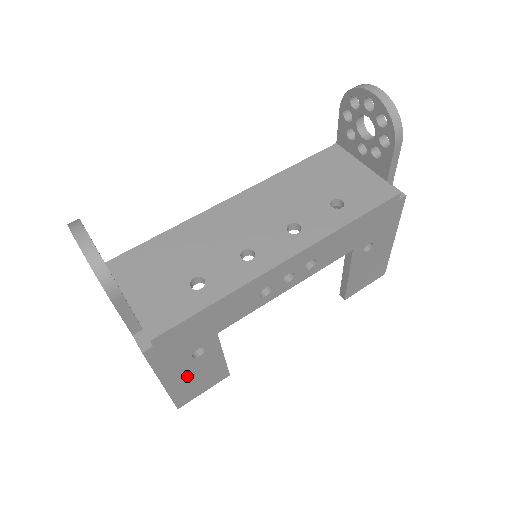
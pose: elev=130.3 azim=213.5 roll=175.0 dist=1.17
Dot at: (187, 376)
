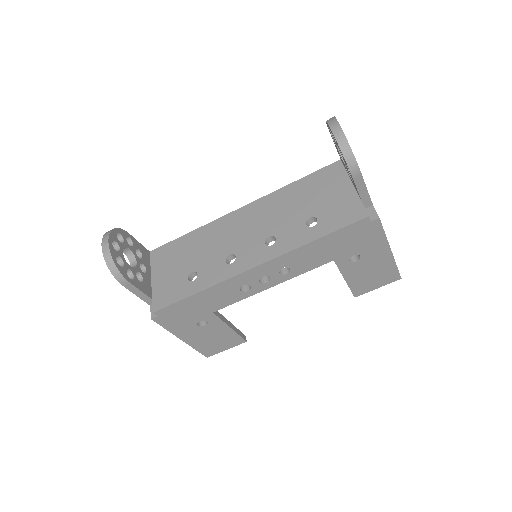
Dot at: (202, 337)
